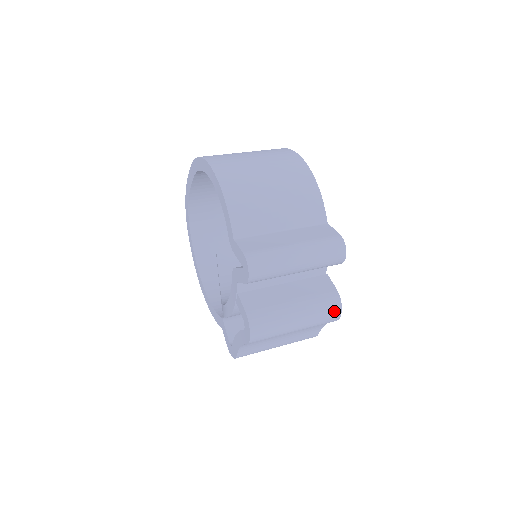
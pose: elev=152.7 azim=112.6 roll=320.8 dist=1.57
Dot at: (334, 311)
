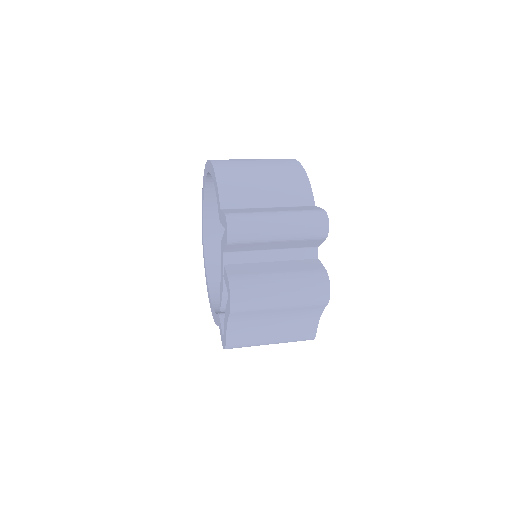
Dot at: (322, 288)
